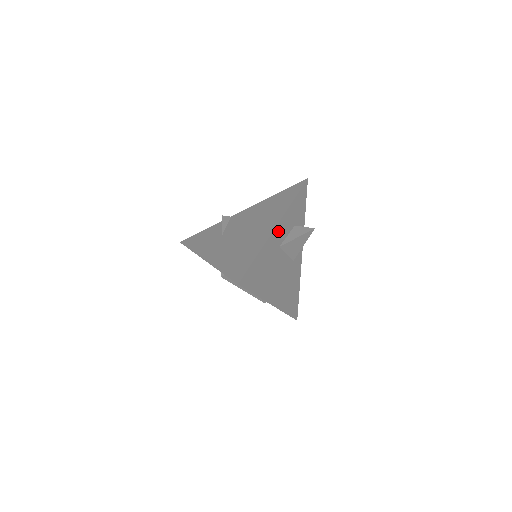
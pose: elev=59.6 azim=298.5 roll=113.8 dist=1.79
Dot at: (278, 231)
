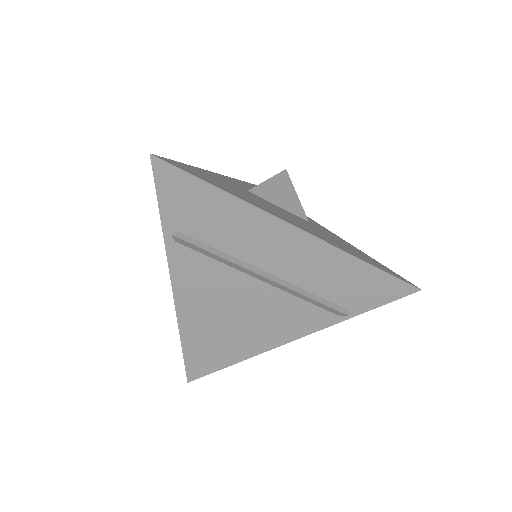
Dot at: (229, 180)
